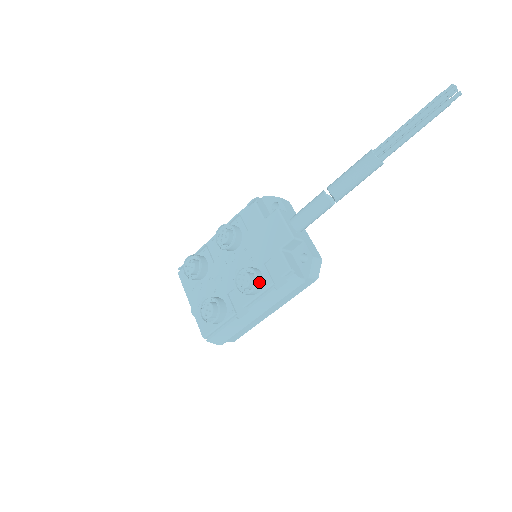
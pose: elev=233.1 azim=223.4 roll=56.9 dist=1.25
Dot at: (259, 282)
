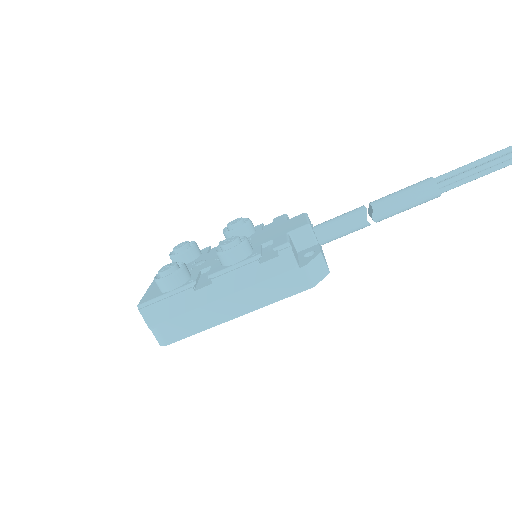
Dot at: (245, 248)
